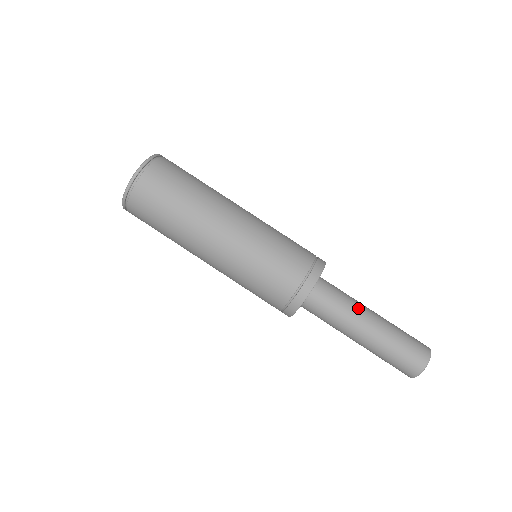
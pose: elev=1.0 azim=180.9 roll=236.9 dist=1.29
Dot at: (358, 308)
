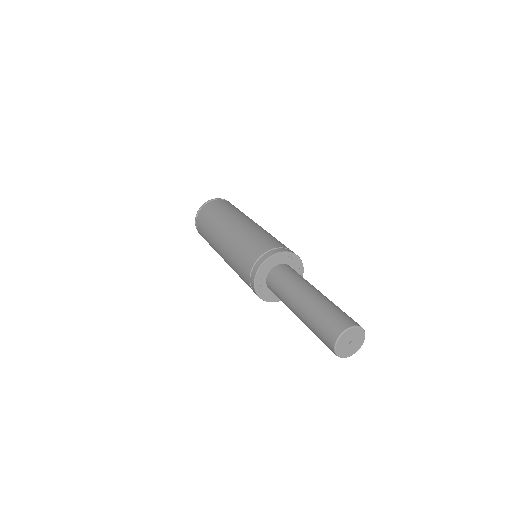
Dot at: (300, 285)
